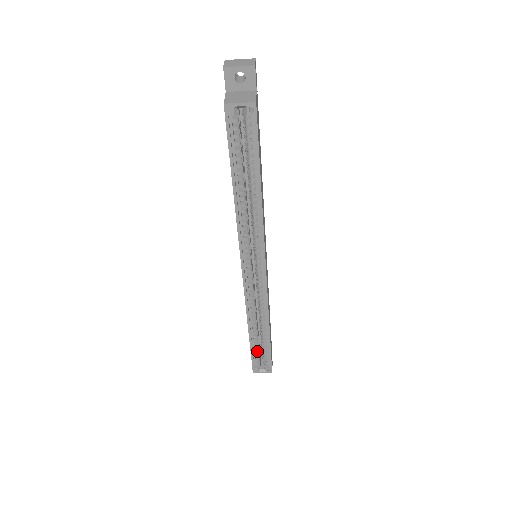
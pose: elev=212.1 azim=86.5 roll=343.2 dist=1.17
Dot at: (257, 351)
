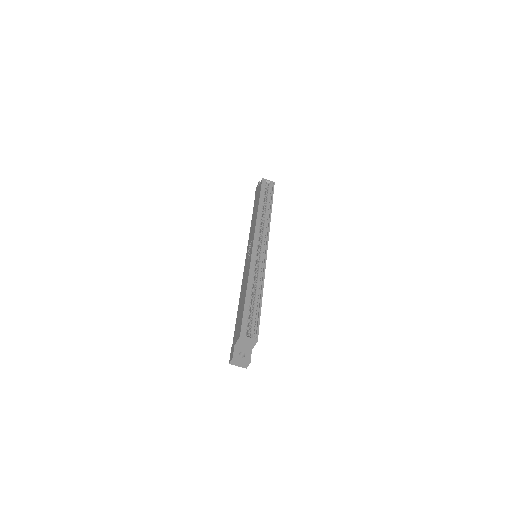
Dot at: (247, 317)
